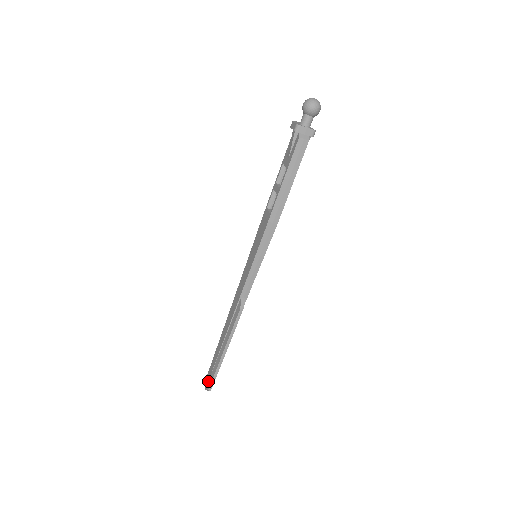
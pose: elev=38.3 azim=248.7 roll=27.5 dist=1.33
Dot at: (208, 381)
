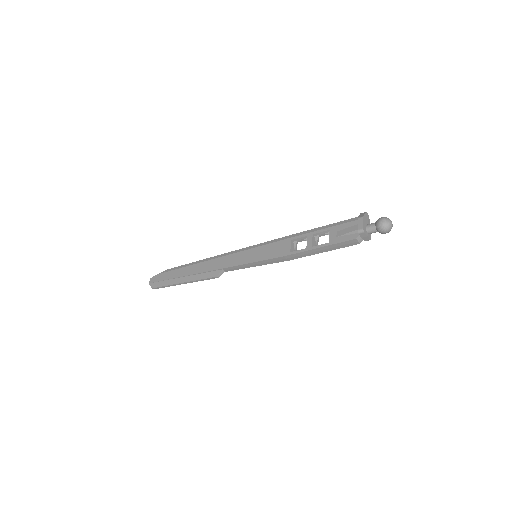
Dot at: (156, 282)
